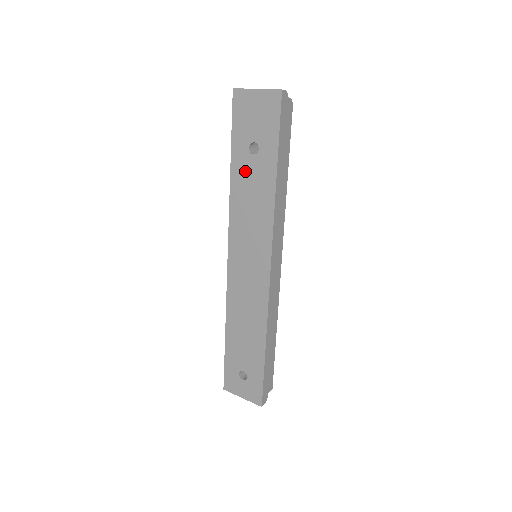
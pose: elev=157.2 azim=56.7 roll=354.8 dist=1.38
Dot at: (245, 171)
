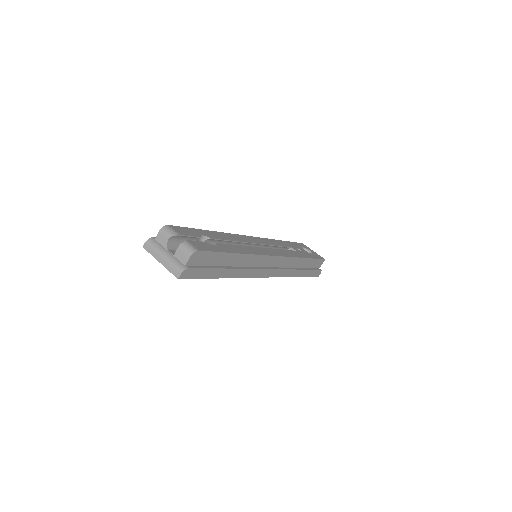
Dot at: occluded
